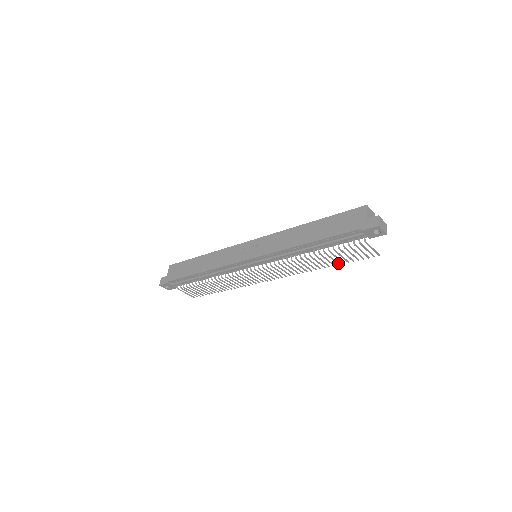
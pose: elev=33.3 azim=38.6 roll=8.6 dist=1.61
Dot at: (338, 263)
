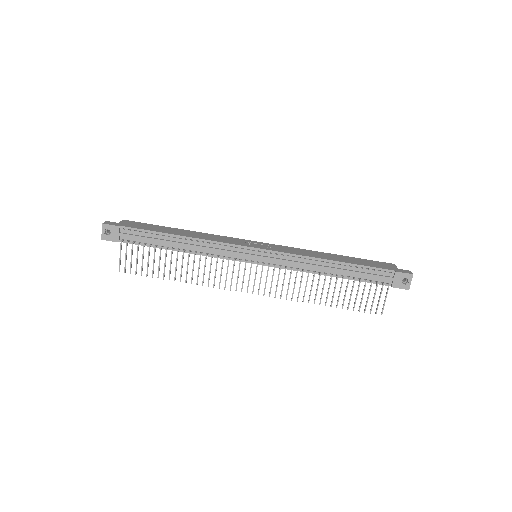
Dot at: (337, 304)
